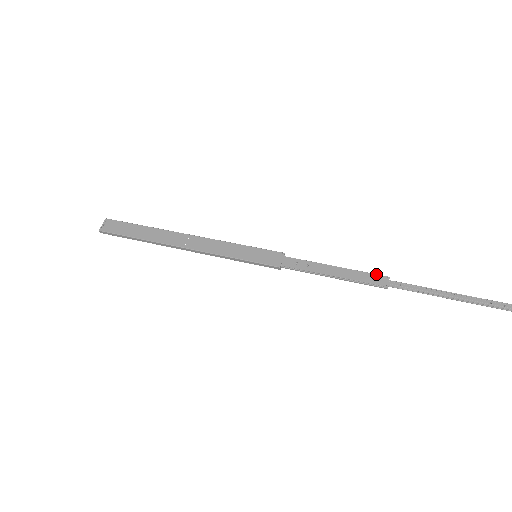
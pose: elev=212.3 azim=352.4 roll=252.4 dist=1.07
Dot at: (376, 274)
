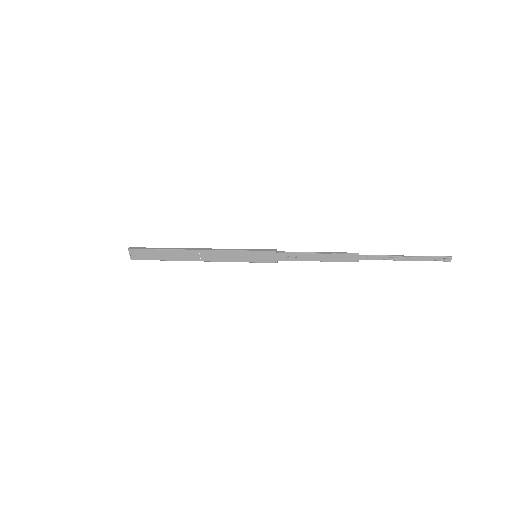
Dot at: (349, 254)
